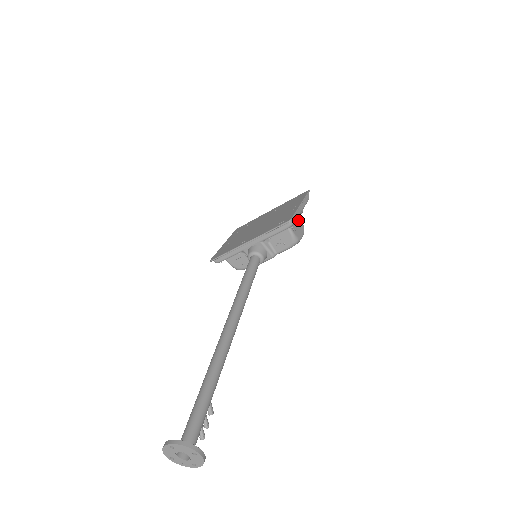
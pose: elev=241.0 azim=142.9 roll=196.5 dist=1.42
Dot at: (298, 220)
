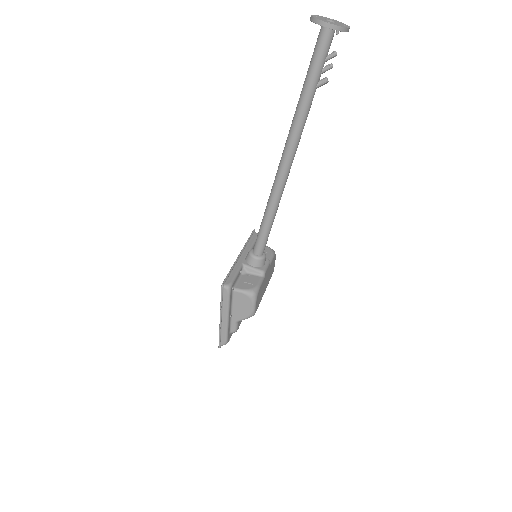
Dot at: occluded
